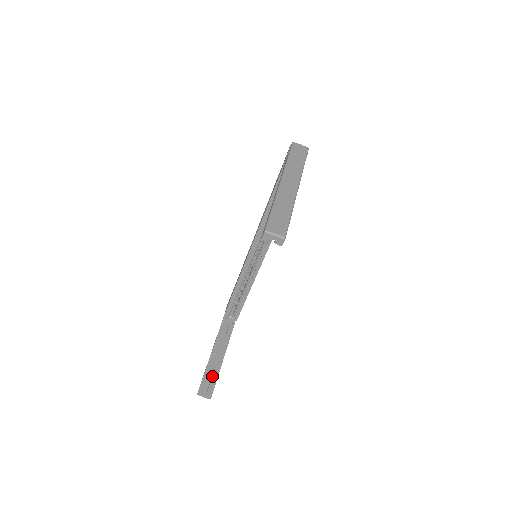
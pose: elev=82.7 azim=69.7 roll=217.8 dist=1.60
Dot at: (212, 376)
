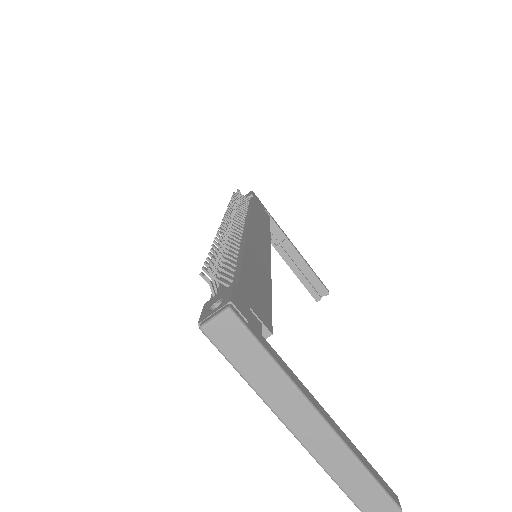
Dot at: (311, 280)
